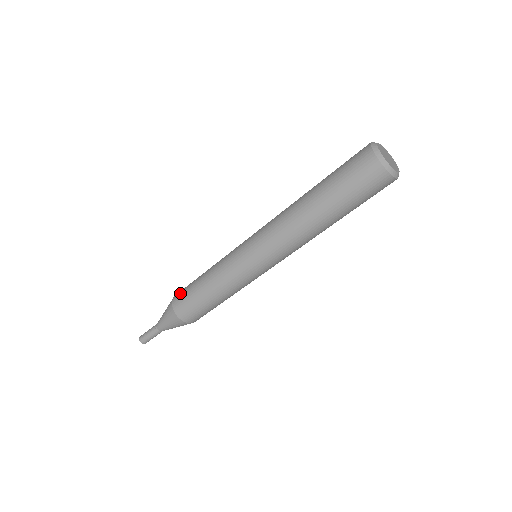
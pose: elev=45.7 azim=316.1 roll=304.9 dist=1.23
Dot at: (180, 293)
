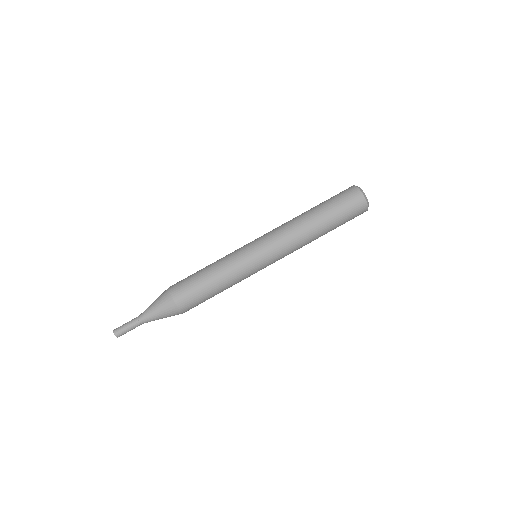
Dot at: occluded
